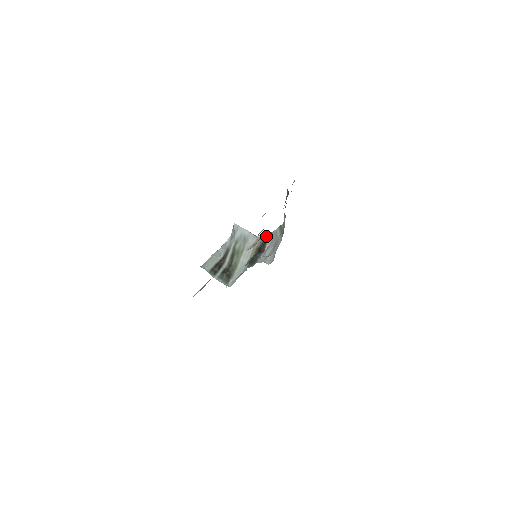
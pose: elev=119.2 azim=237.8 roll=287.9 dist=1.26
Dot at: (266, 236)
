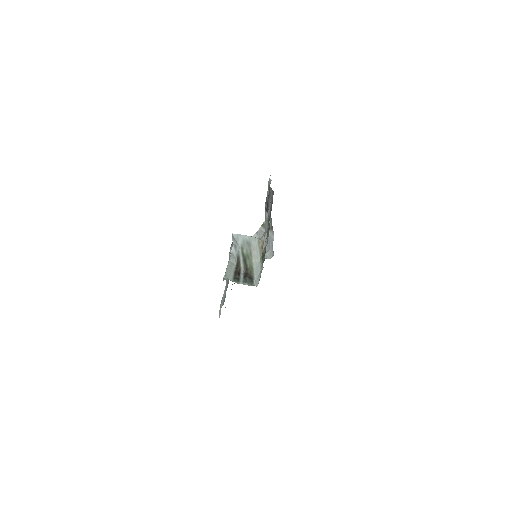
Dot at: occluded
